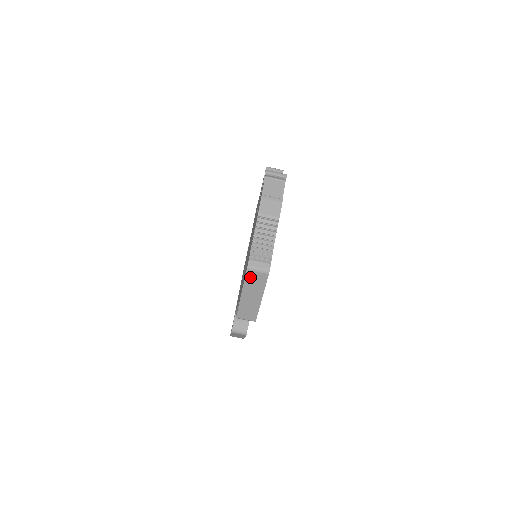
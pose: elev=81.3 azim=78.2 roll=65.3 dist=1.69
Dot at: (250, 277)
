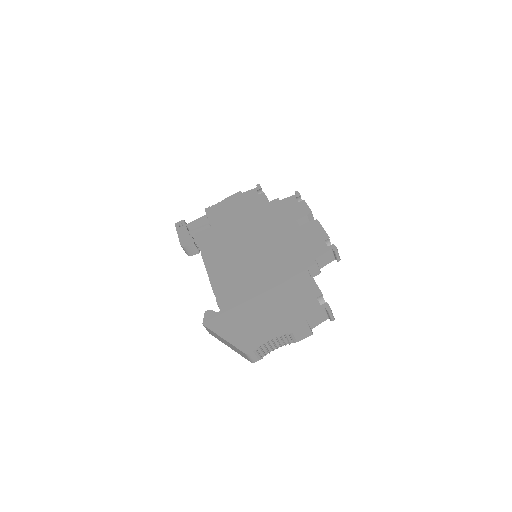
Dot at: (241, 352)
